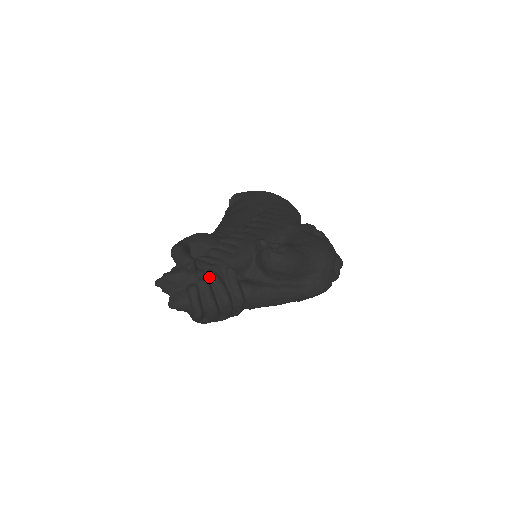
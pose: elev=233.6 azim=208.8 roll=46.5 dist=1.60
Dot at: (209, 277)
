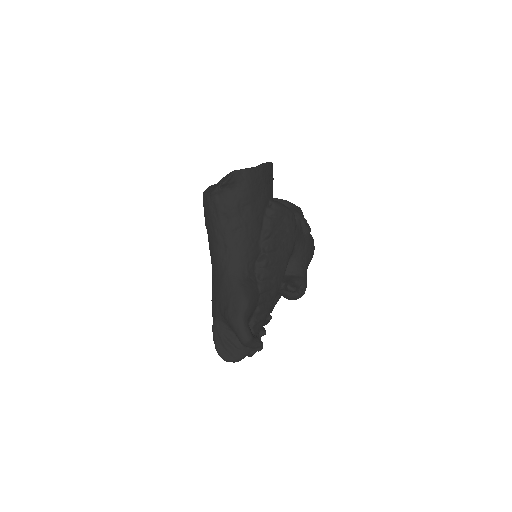
Dot at: occluded
